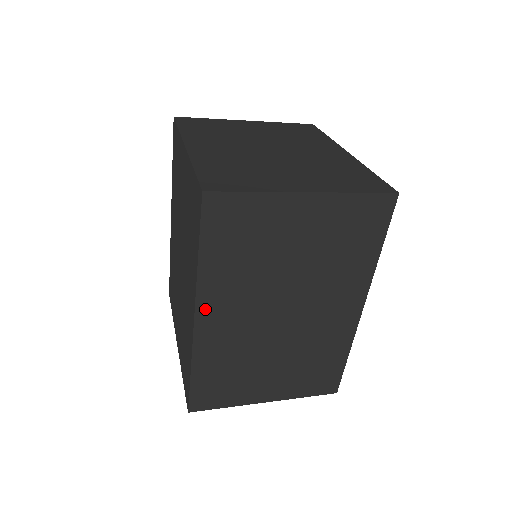
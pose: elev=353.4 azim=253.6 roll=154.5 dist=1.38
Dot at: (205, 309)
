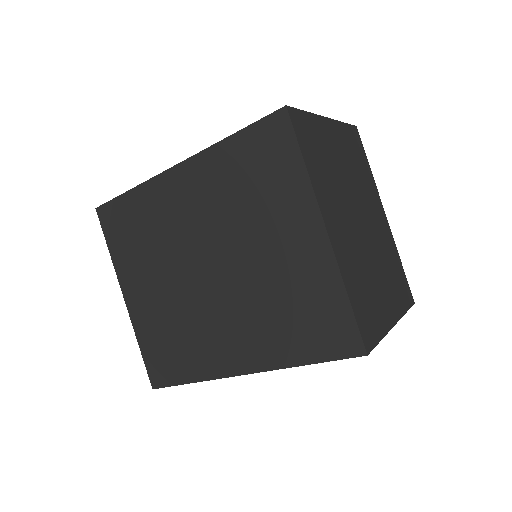
Dot at: occluded
